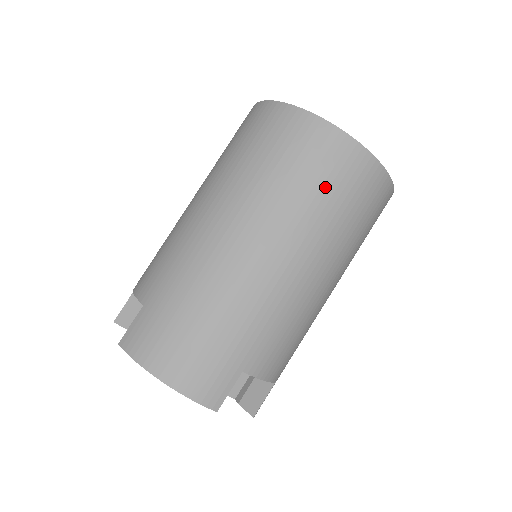
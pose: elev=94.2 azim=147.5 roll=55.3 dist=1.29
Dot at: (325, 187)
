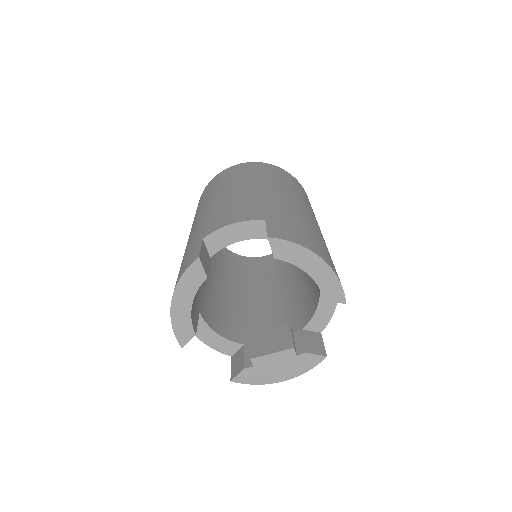
Dot at: (310, 204)
